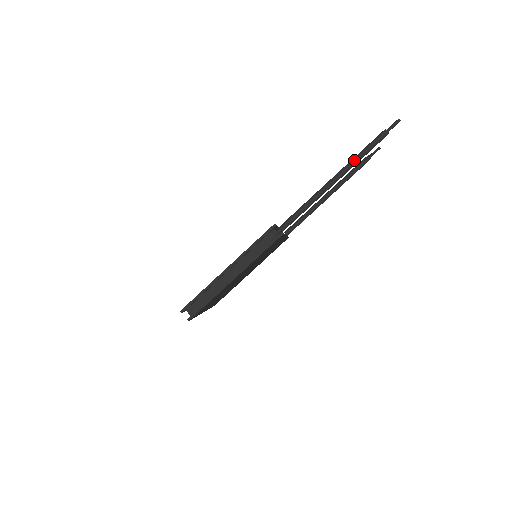
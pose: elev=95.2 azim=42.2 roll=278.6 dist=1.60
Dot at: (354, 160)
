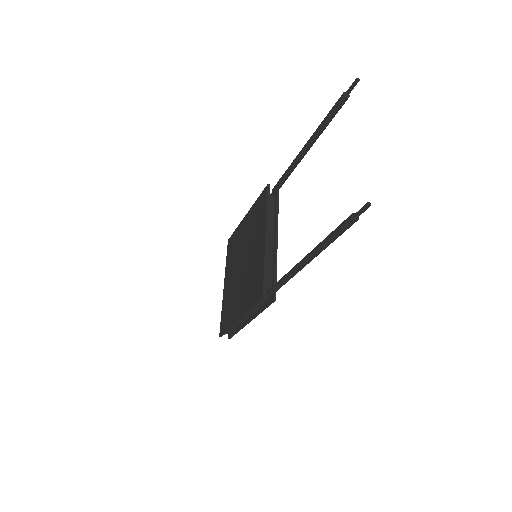
Dot at: (322, 248)
